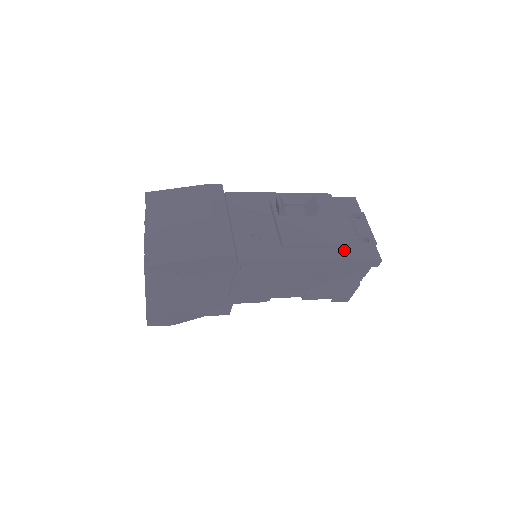
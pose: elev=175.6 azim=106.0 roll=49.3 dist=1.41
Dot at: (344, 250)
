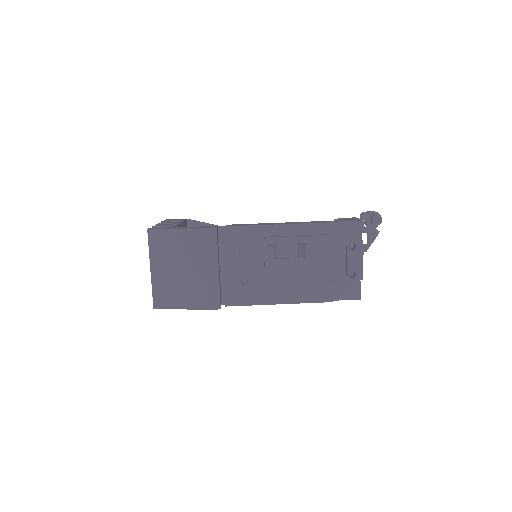
Dot at: (324, 293)
